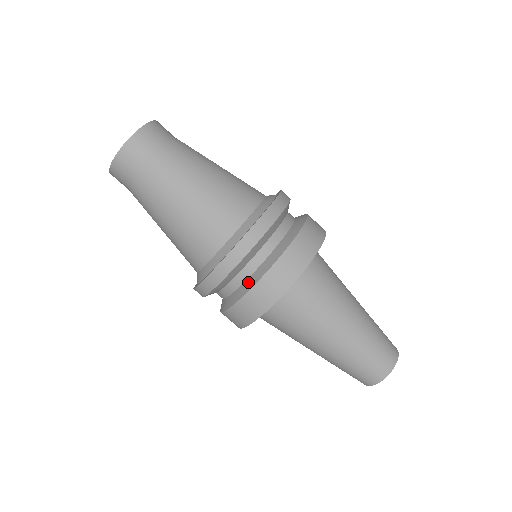
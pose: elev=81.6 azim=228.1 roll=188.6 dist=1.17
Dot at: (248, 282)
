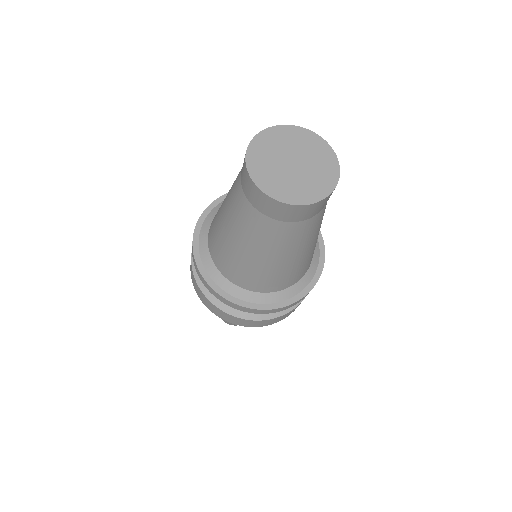
Dot at: occluded
